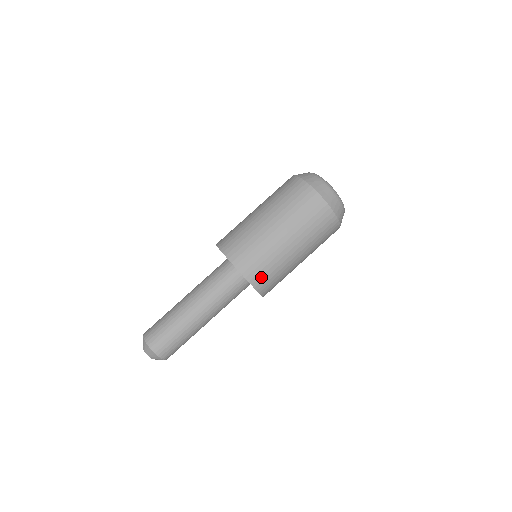
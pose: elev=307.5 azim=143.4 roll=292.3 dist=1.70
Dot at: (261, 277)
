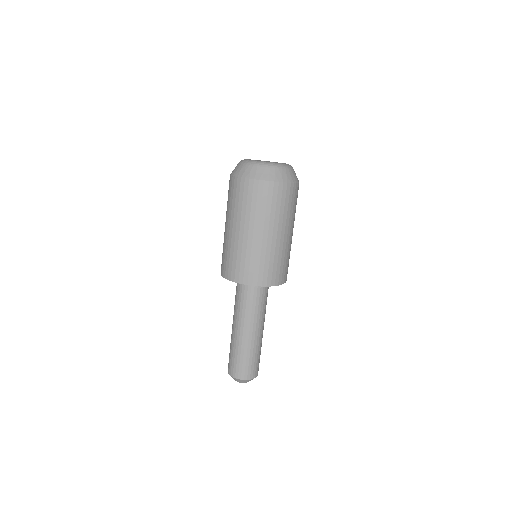
Dot at: (282, 274)
